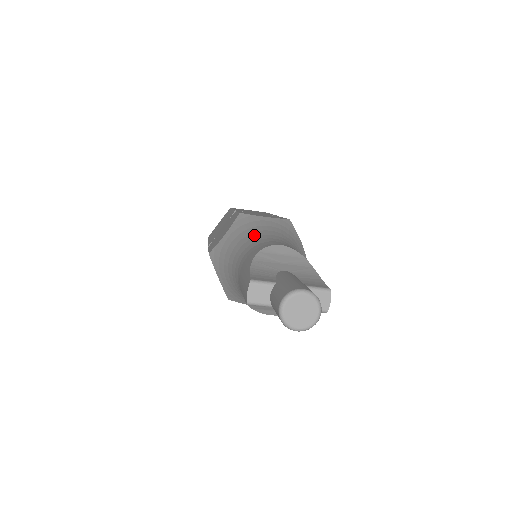
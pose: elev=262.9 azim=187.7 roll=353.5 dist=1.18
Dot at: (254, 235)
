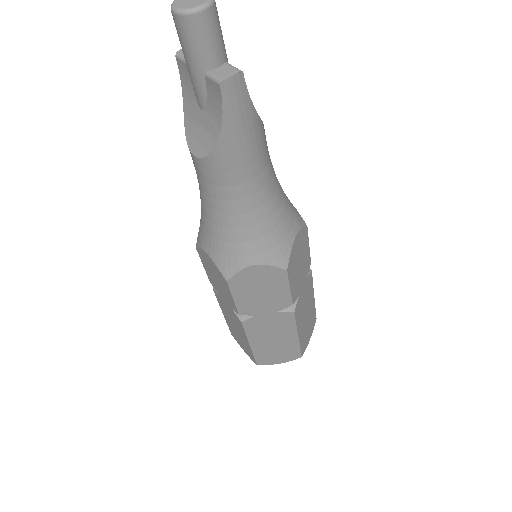
Dot at: occluded
